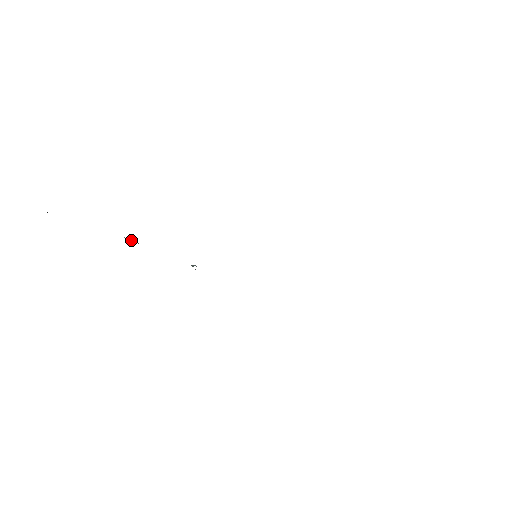
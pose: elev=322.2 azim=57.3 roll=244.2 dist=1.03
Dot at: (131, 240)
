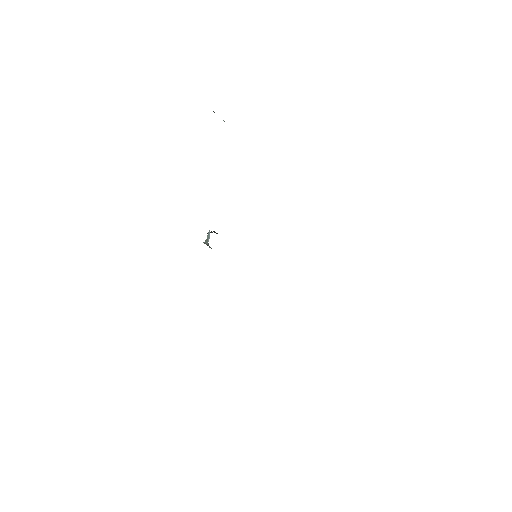
Dot at: (214, 112)
